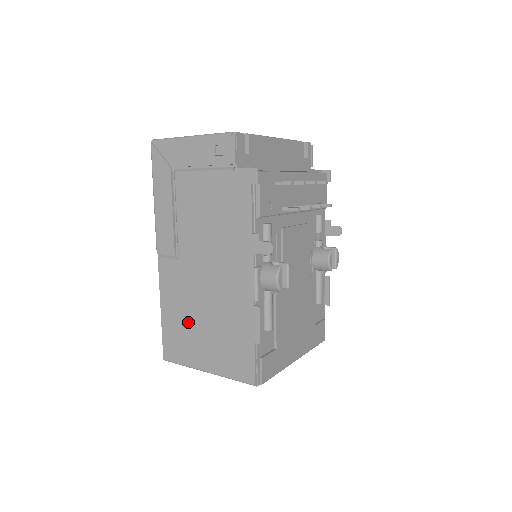
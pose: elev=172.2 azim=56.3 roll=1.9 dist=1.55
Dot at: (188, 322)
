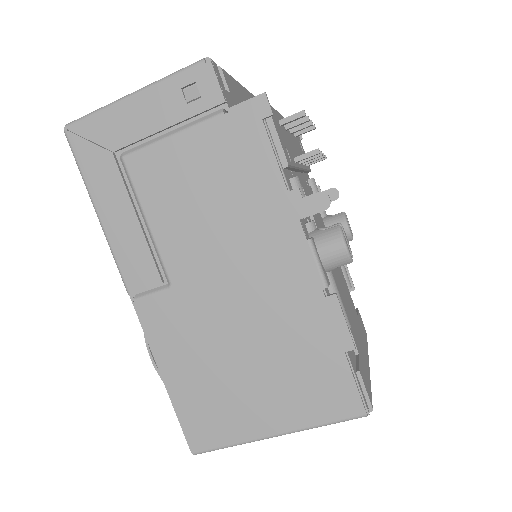
Dot at: (219, 375)
